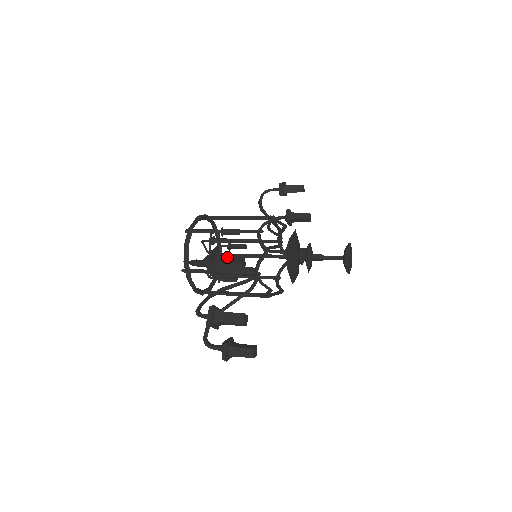
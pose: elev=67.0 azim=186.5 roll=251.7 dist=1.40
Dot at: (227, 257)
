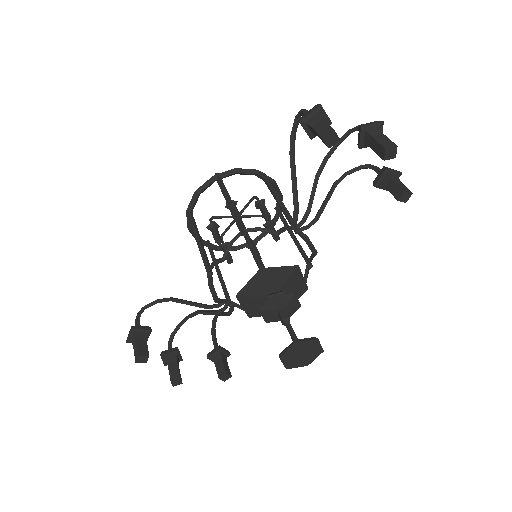
Dot at: (135, 344)
